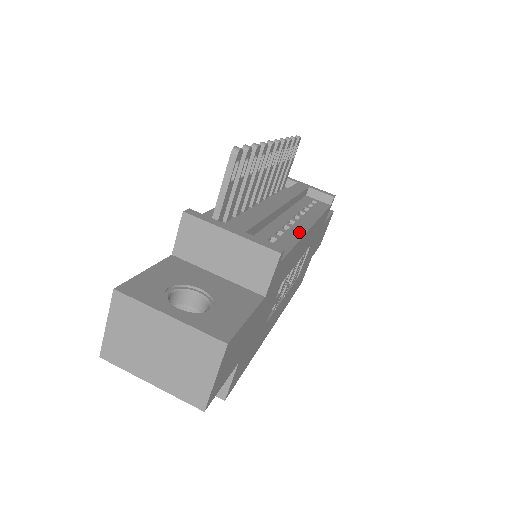
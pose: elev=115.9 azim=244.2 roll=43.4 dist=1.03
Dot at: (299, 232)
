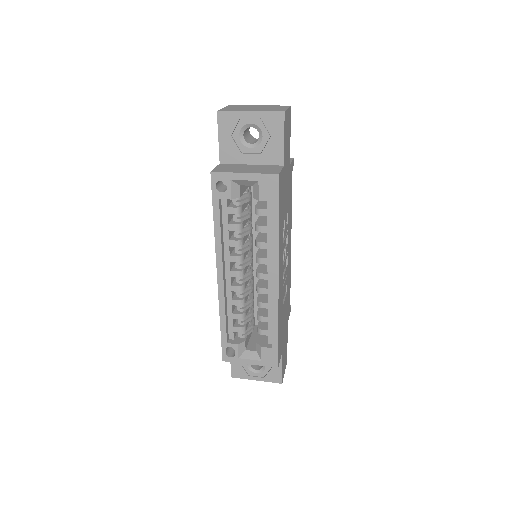
Dot at: occluded
